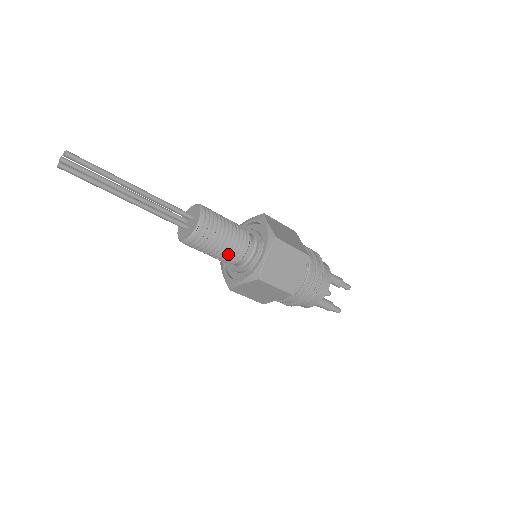
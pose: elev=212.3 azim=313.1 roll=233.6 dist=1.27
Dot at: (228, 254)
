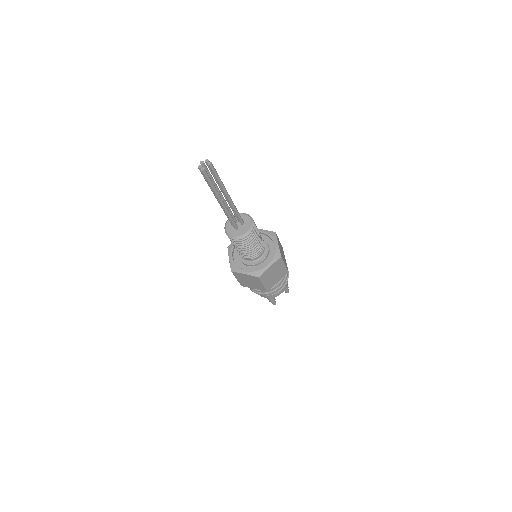
Dot at: (248, 253)
